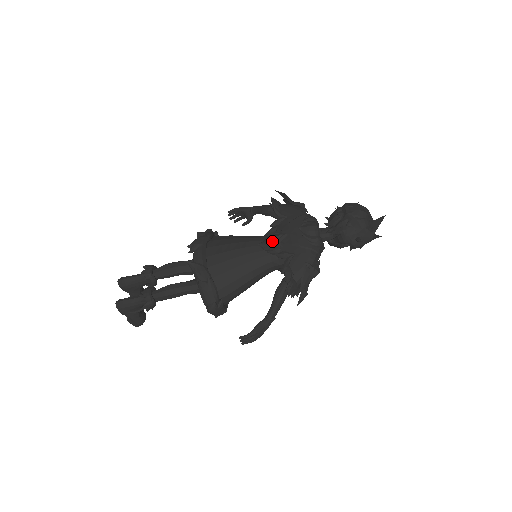
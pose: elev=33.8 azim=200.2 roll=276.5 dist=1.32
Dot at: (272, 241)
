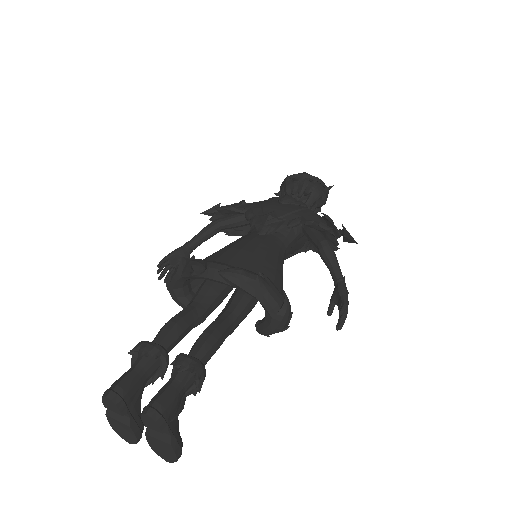
Dot at: (269, 221)
